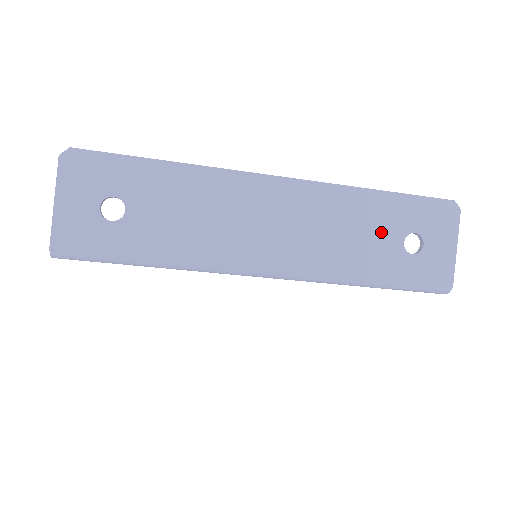
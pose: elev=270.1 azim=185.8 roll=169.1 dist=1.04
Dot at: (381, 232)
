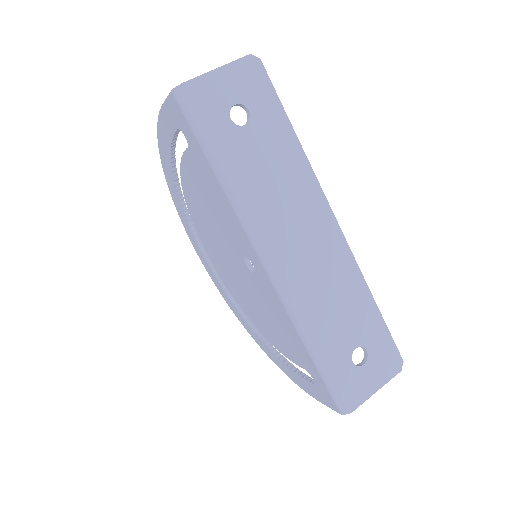
Dot at: (351, 326)
